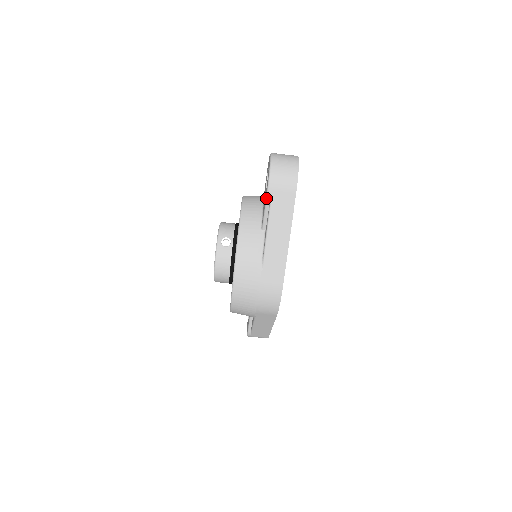
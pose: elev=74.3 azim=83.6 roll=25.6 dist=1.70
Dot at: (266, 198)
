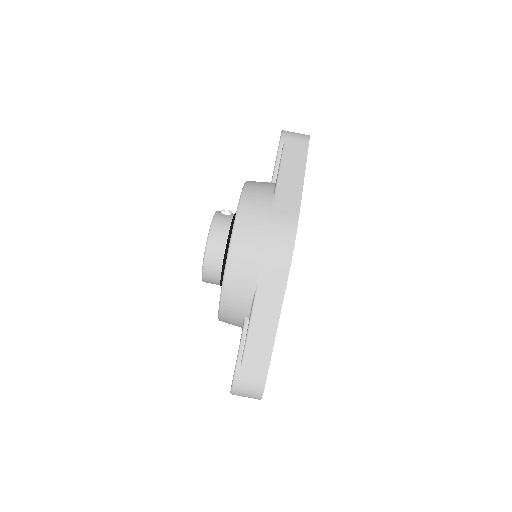
Dot at: (279, 145)
